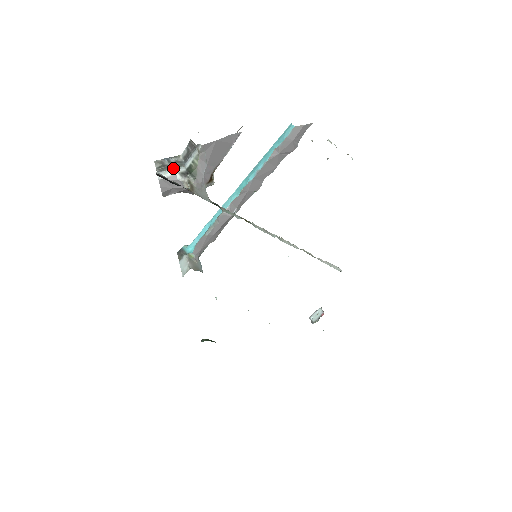
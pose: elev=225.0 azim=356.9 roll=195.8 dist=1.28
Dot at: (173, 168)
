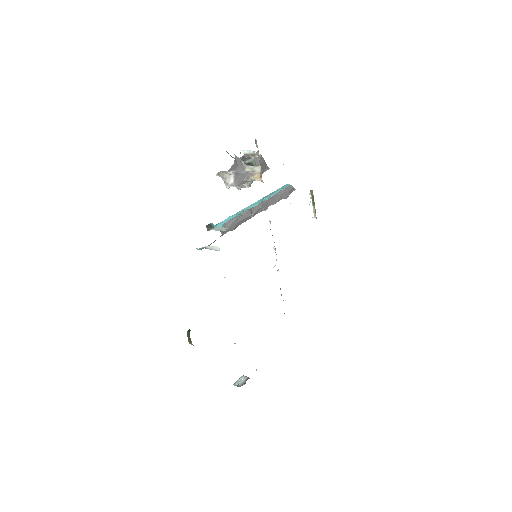
Dot at: (239, 158)
